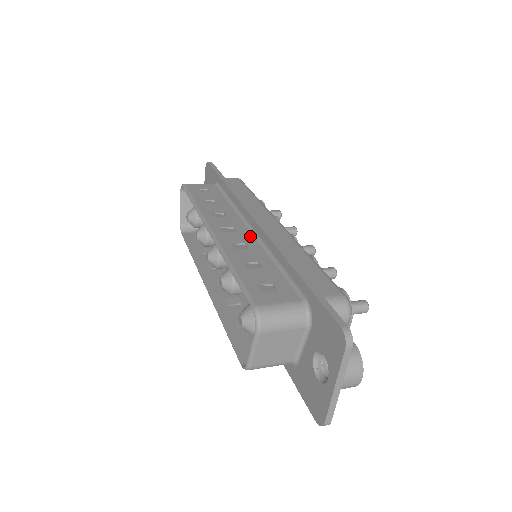
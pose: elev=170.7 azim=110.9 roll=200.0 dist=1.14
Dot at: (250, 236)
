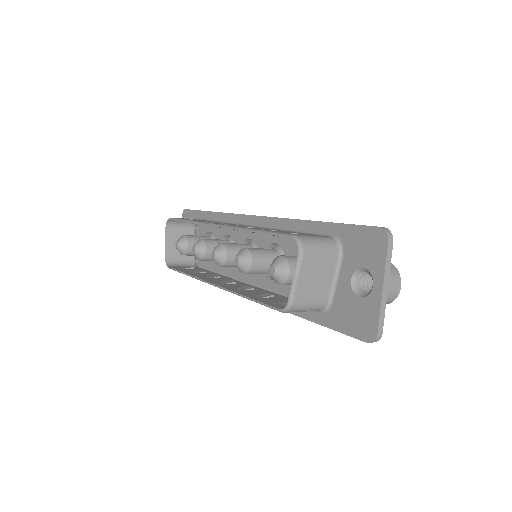
Dot at: occluded
